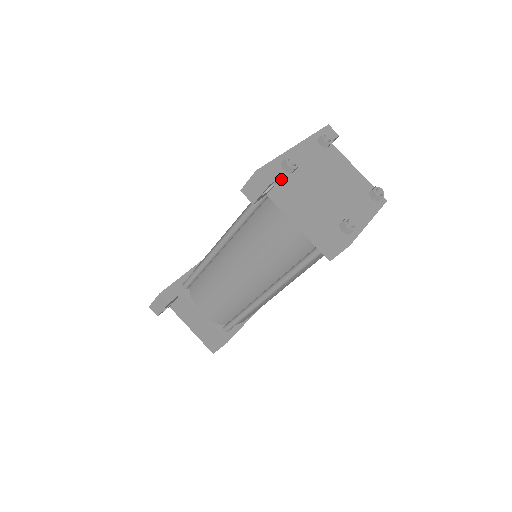
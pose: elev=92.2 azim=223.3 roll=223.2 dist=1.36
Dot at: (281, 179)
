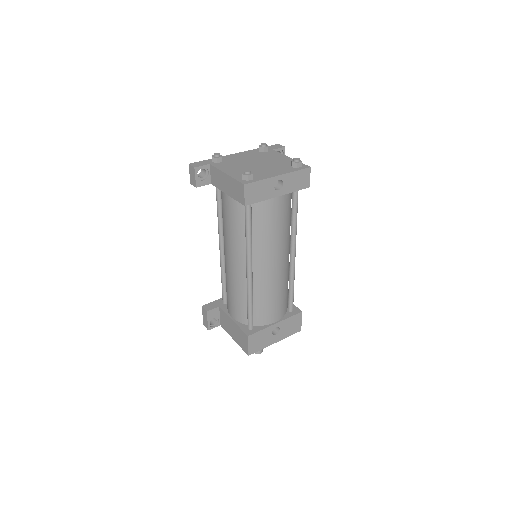
Dot at: (210, 167)
